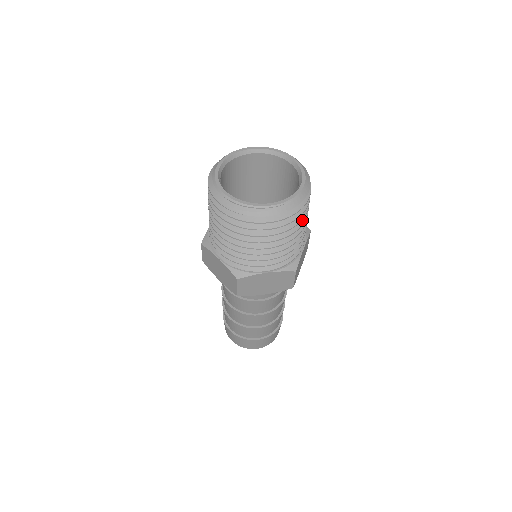
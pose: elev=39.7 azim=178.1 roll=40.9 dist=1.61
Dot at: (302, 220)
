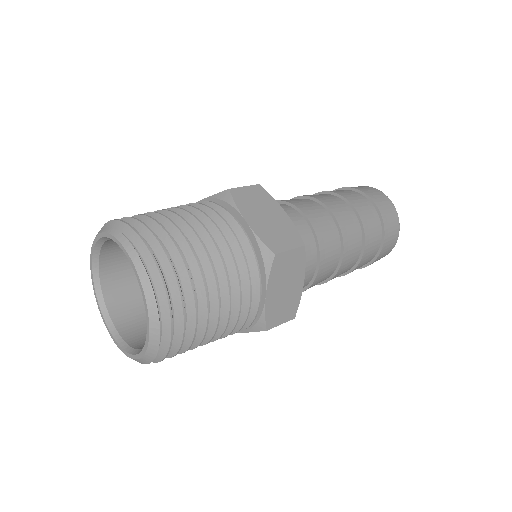
Dot at: occluded
